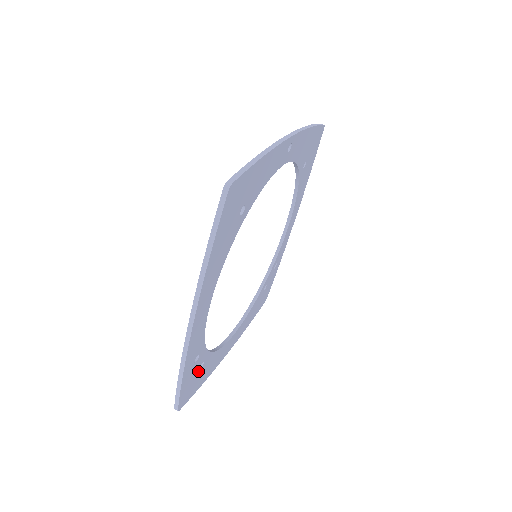
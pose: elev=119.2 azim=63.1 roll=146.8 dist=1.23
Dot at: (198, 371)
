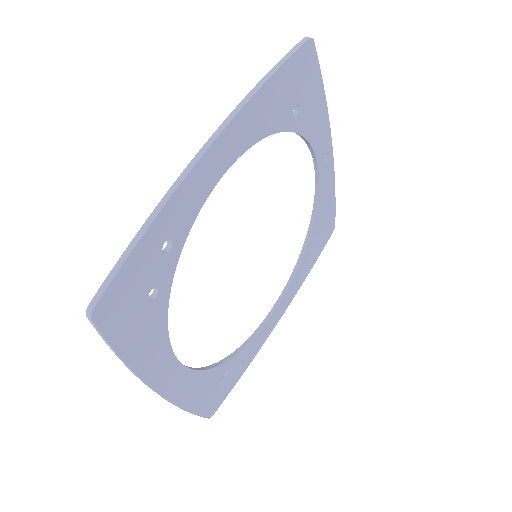
Dot at: (147, 293)
